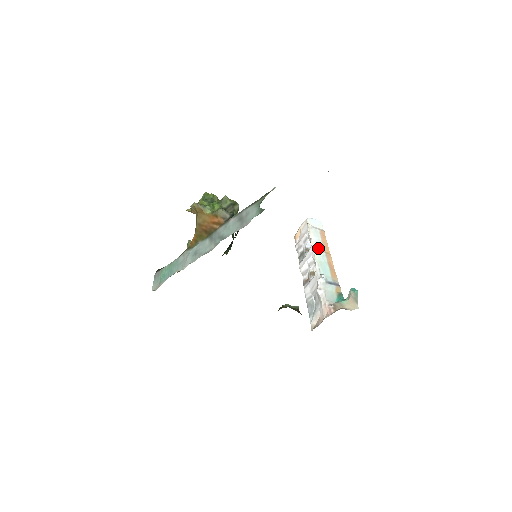
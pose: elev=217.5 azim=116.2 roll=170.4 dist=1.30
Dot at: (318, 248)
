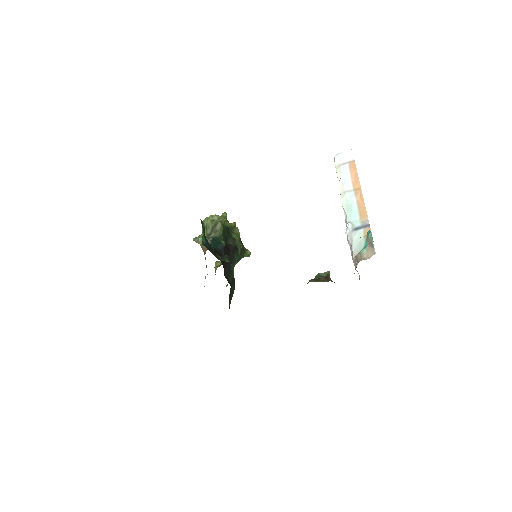
Dot at: (345, 190)
